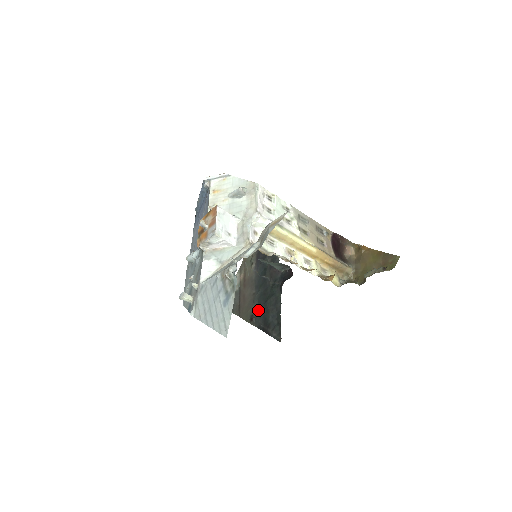
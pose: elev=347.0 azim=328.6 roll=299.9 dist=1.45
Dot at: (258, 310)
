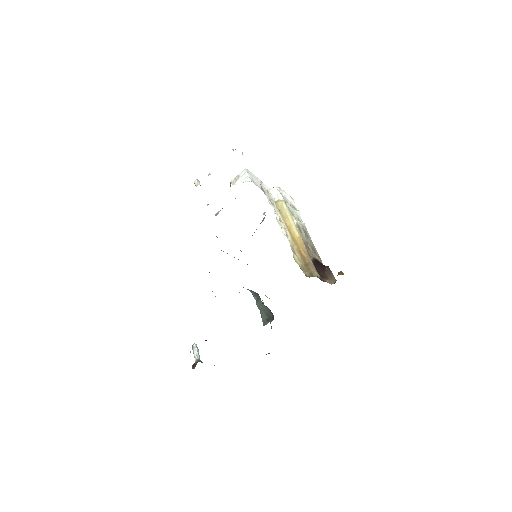
Dot at: occluded
